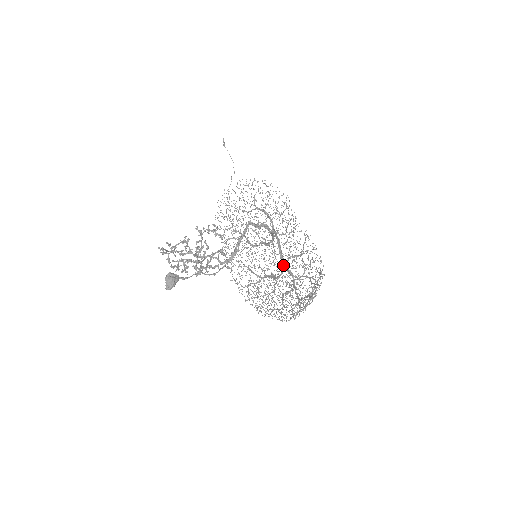
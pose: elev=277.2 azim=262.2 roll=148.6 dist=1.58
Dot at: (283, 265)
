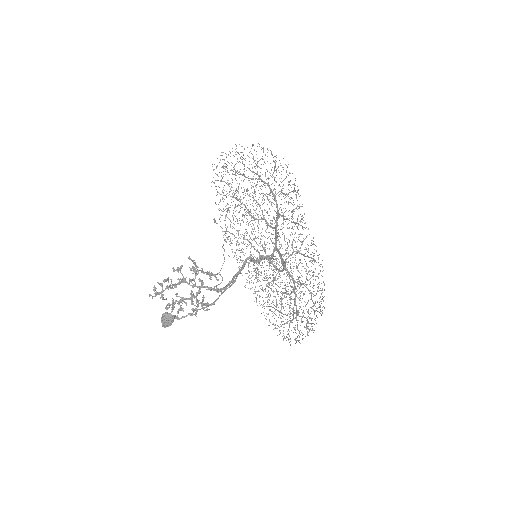
Dot at: (284, 268)
